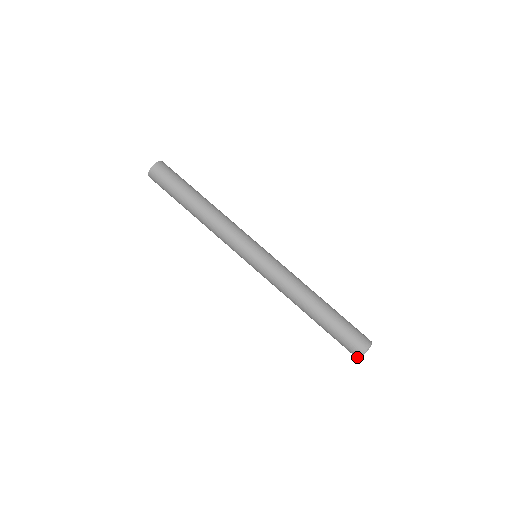
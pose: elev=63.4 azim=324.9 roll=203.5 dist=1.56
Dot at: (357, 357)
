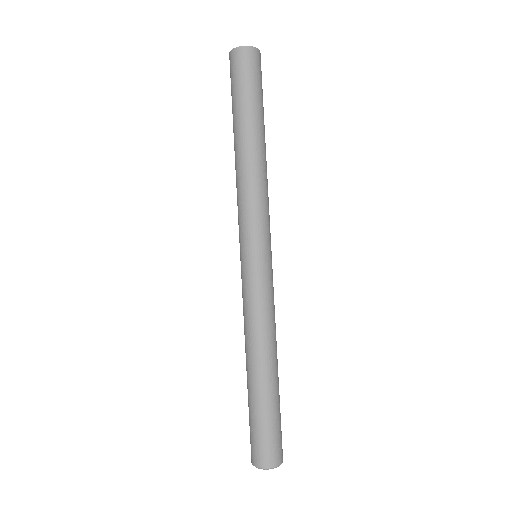
Dot at: (257, 465)
